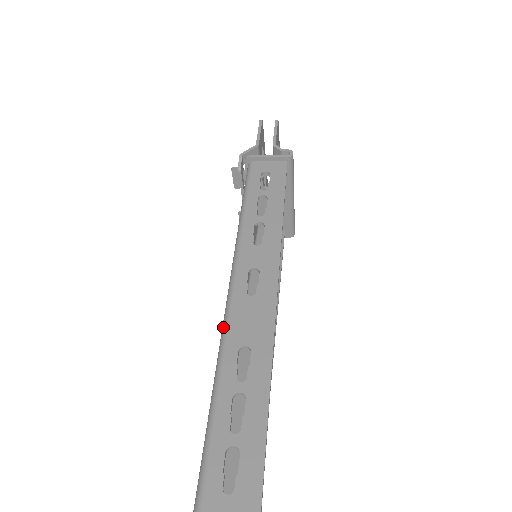
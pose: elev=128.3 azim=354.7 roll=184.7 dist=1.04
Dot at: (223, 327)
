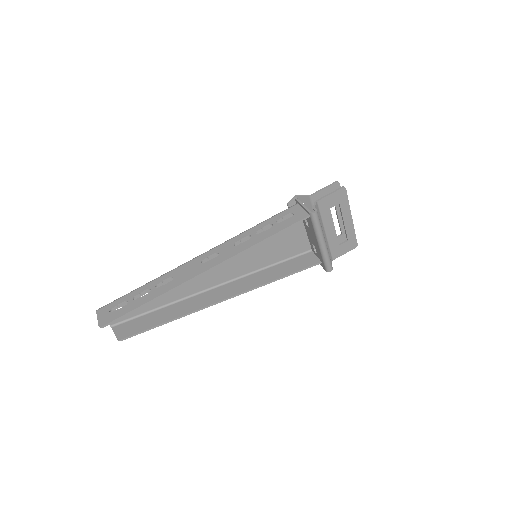
Dot at: (180, 265)
